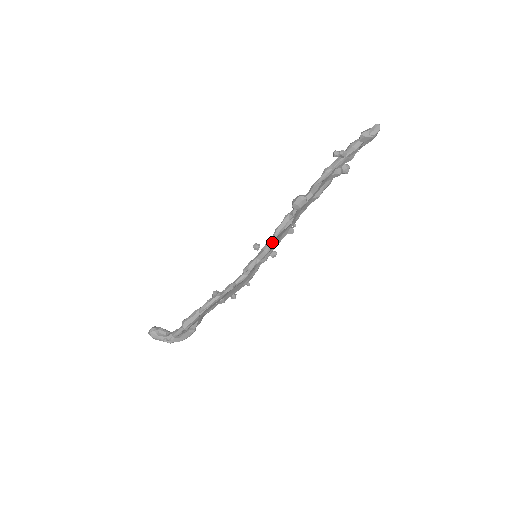
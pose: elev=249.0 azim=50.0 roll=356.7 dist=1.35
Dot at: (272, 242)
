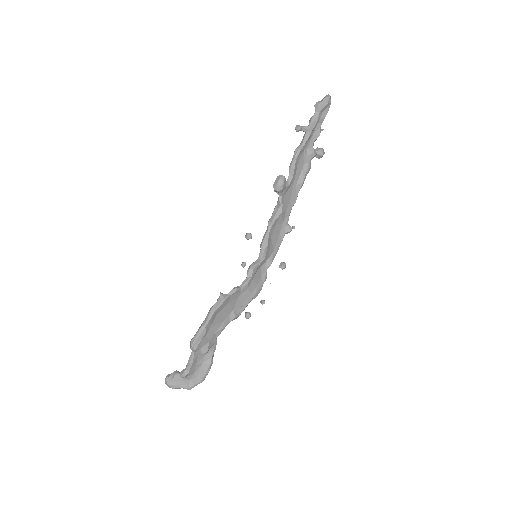
Dot at: (267, 235)
